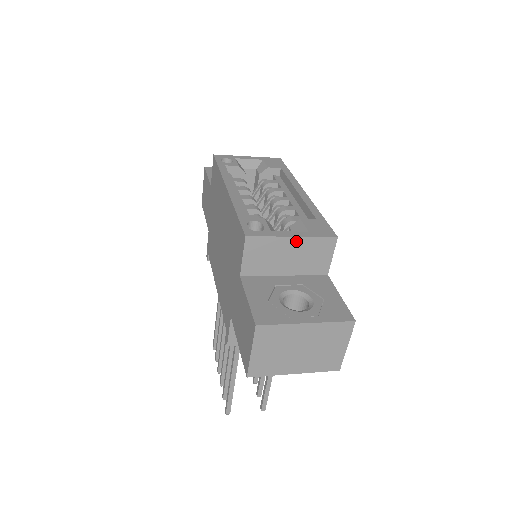
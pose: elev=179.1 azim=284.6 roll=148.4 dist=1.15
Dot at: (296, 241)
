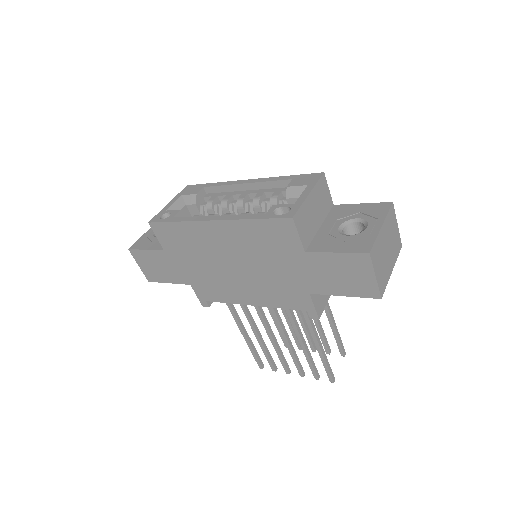
Dot at: (312, 195)
